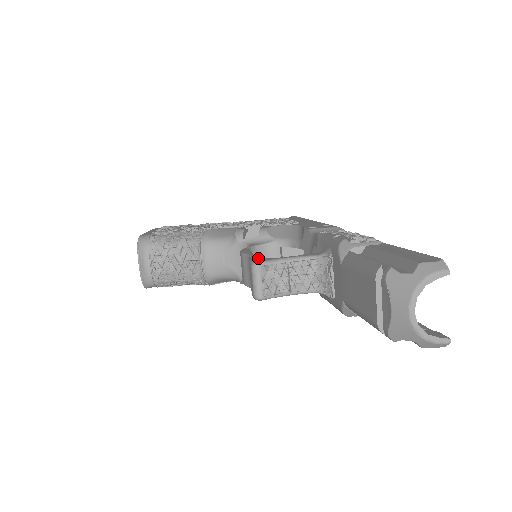
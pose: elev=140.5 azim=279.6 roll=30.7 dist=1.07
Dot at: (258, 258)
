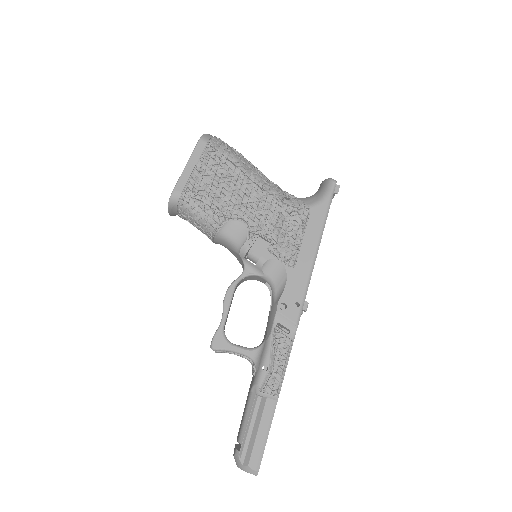
Dot at: (220, 336)
